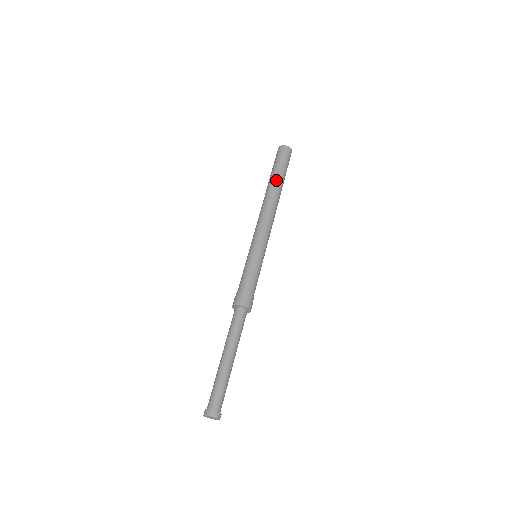
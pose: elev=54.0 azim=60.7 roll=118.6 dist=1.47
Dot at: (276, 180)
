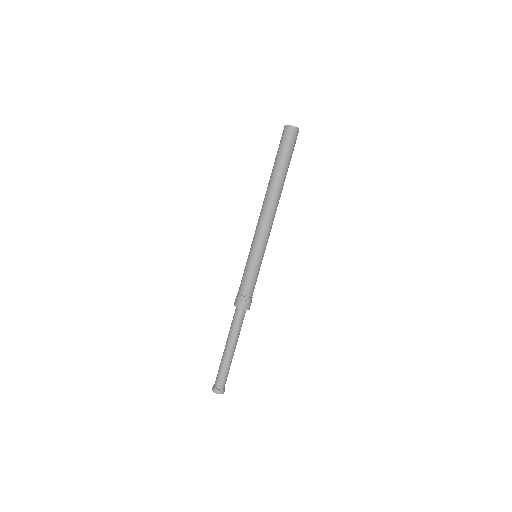
Dot at: (284, 175)
